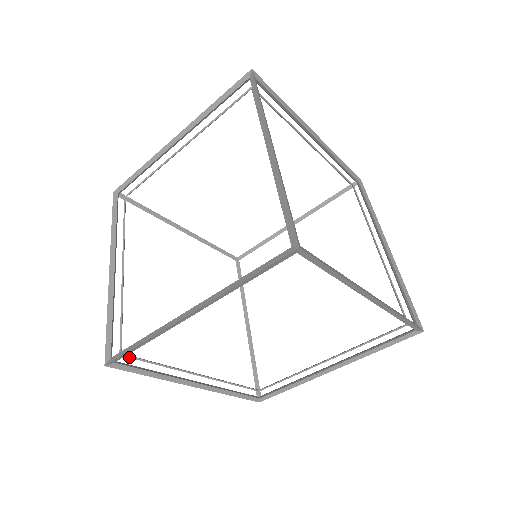
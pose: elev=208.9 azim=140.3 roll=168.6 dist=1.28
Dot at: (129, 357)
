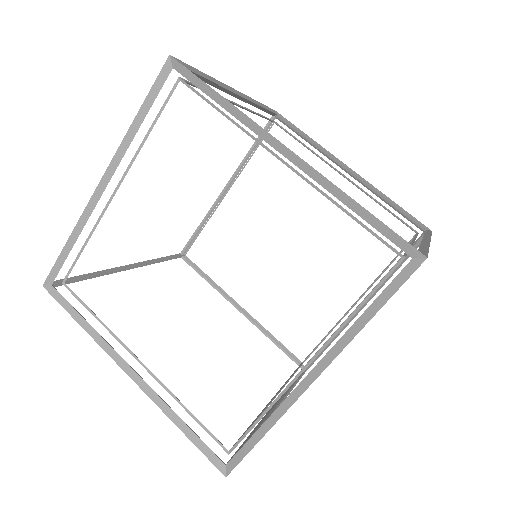
Dot at: occluded
